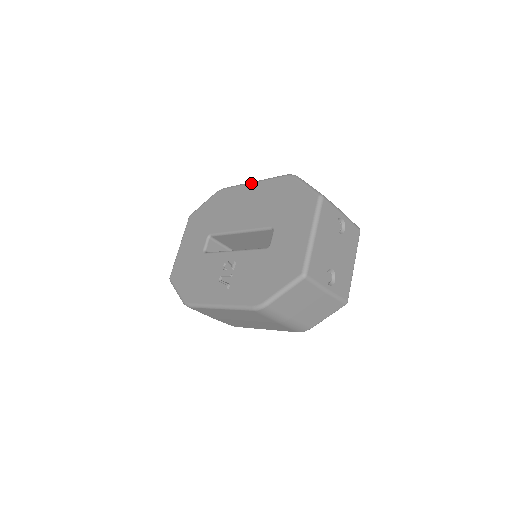
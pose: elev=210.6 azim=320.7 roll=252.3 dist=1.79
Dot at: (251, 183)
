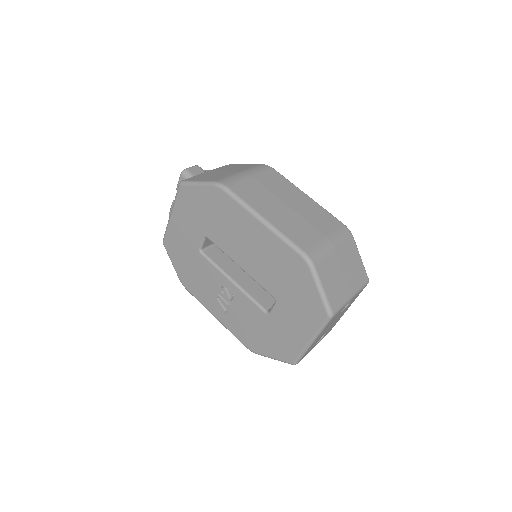
Dot at: (259, 222)
